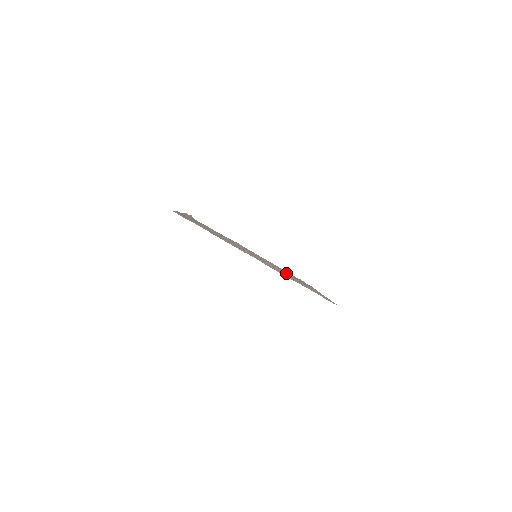
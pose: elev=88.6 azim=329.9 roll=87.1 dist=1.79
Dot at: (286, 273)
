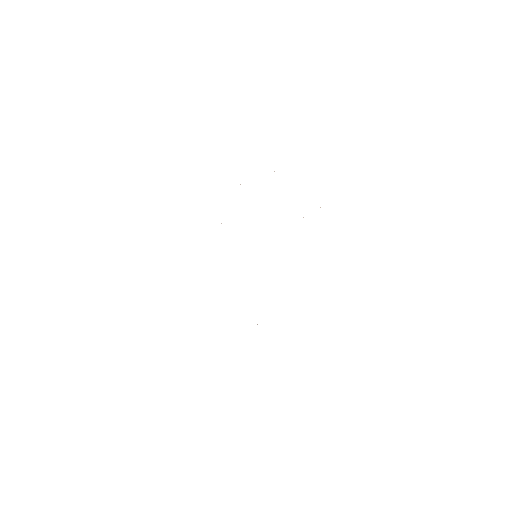
Dot at: occluded
